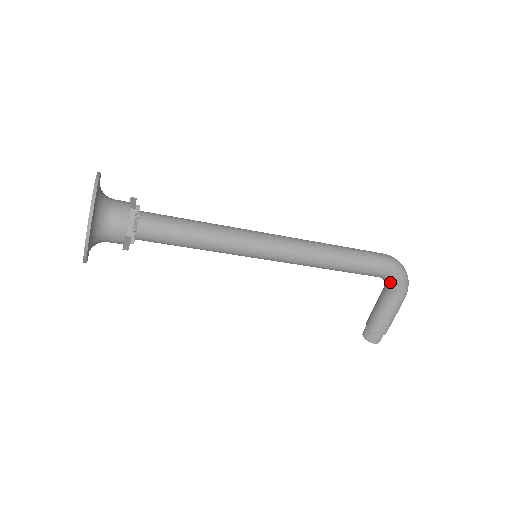
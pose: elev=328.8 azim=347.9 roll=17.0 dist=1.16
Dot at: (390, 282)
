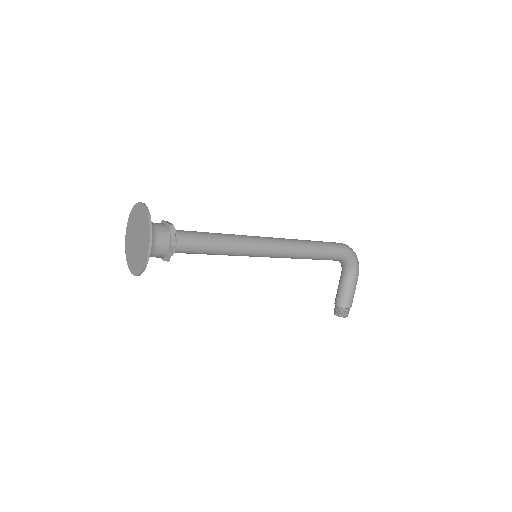
Dot at: (347, 263)
